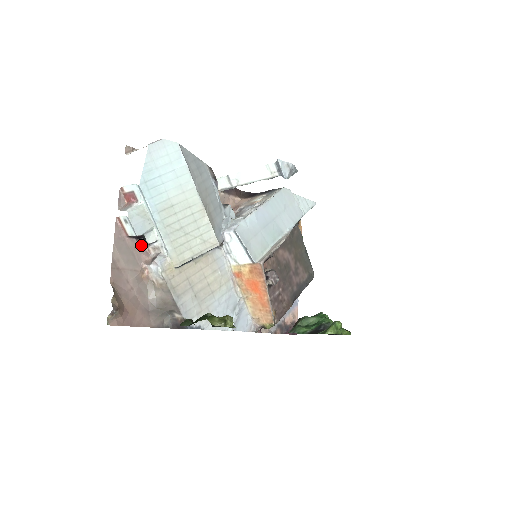
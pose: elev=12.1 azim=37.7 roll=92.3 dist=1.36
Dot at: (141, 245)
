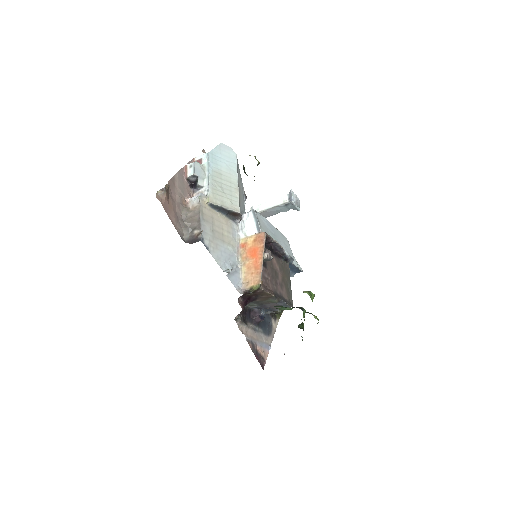
Dot at: (190, 191)
